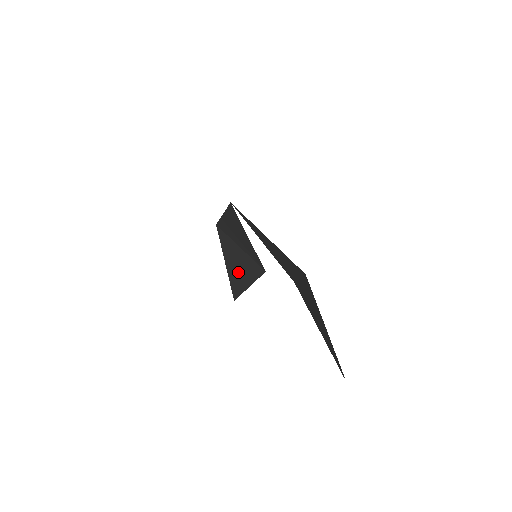
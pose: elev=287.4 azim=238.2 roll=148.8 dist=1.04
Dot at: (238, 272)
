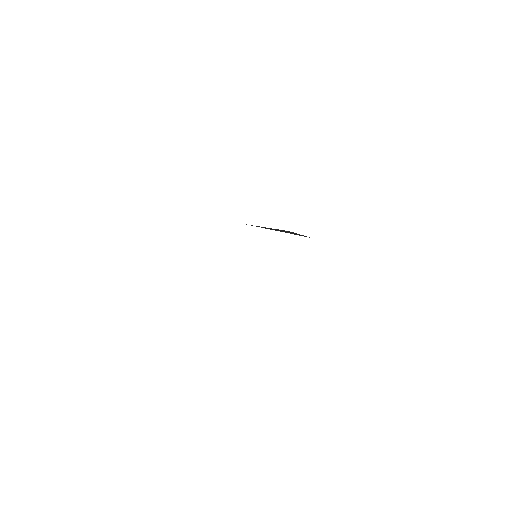
Dot at: (287, 232)
